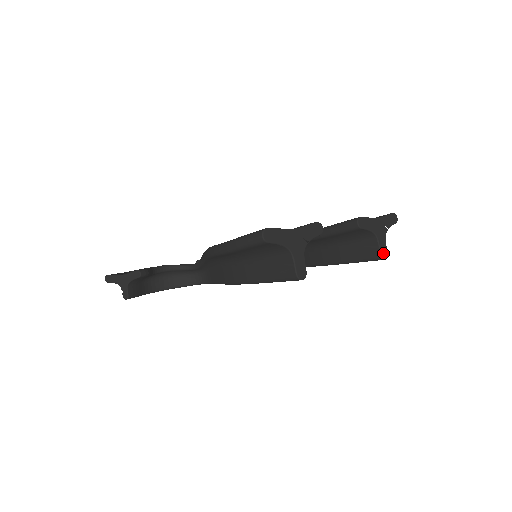
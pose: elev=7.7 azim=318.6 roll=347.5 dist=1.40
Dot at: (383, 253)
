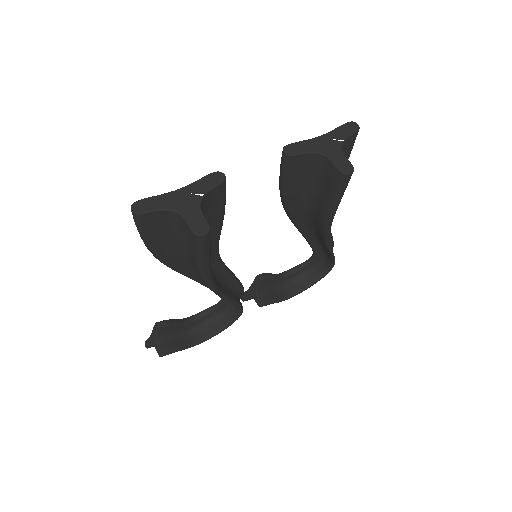
Dot at: (344, 168)
